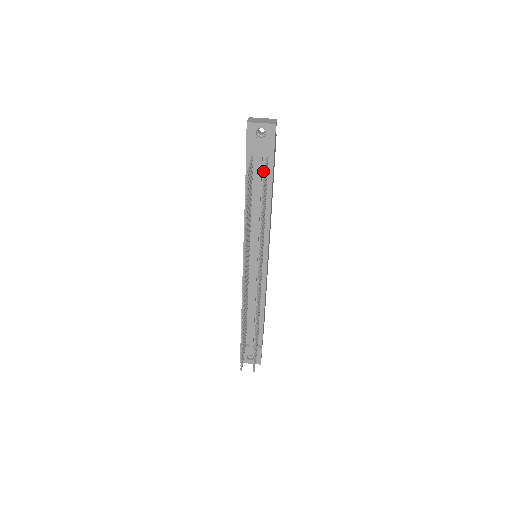
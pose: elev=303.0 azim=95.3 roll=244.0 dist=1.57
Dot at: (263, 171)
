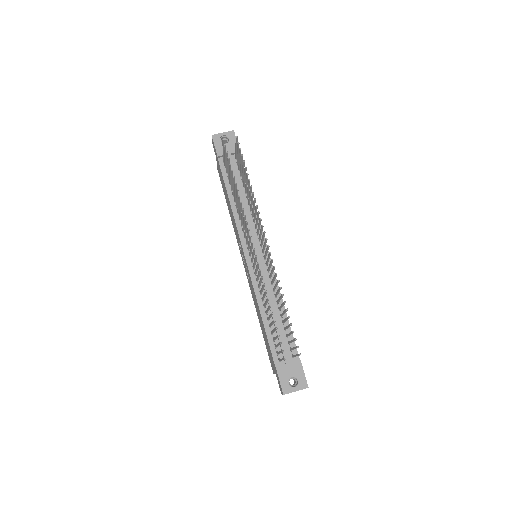
Dot at: (236, 169)
